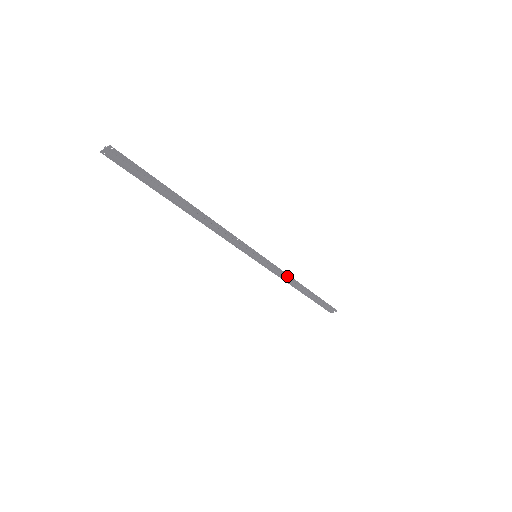
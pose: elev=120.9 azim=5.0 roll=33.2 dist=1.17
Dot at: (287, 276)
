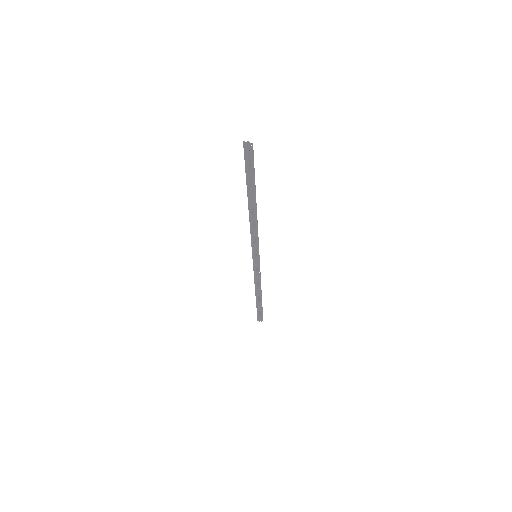
Dot at: (259, 280)
